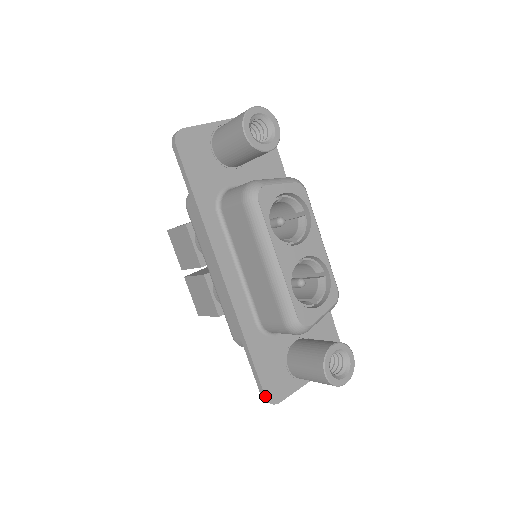
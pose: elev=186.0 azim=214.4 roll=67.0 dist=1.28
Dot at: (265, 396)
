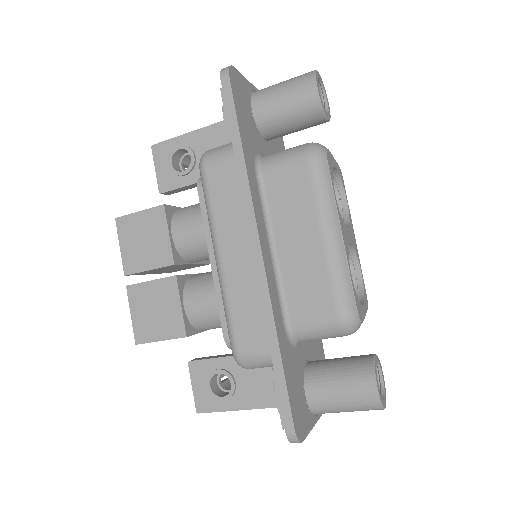
Dot at: (294, 427)
